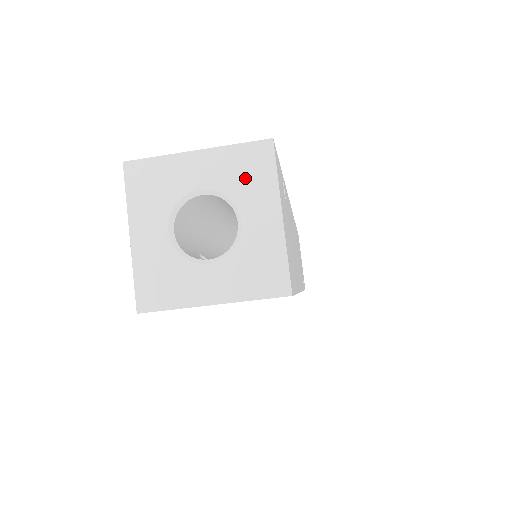
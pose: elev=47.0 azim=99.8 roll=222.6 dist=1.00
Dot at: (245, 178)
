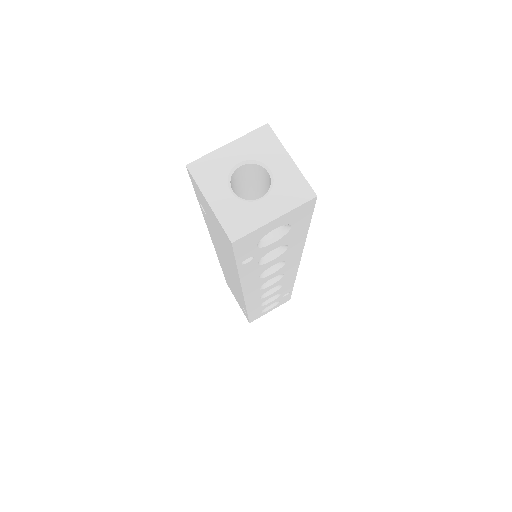
Dot at: (262, 148)
